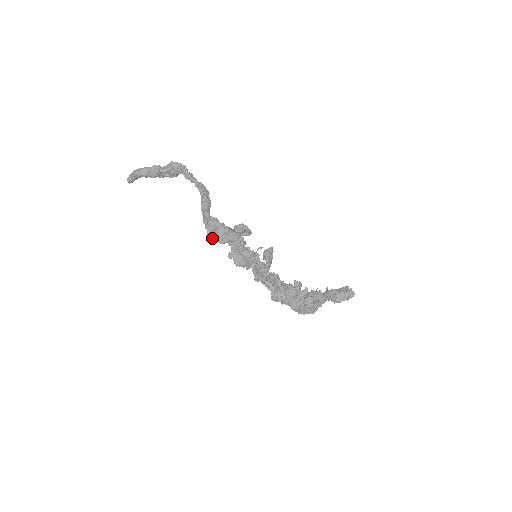
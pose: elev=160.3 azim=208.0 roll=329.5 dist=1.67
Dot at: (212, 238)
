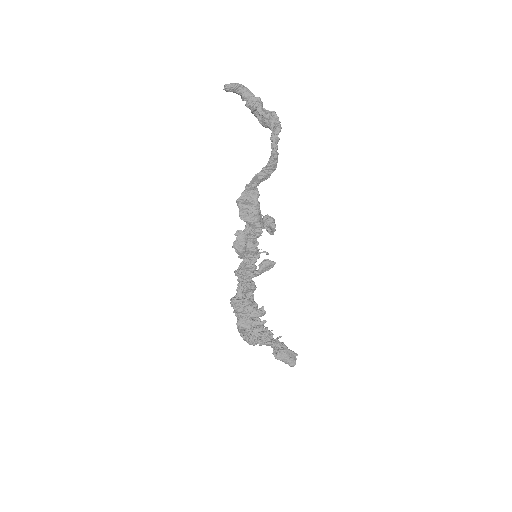
Dot at: (238, 205)
